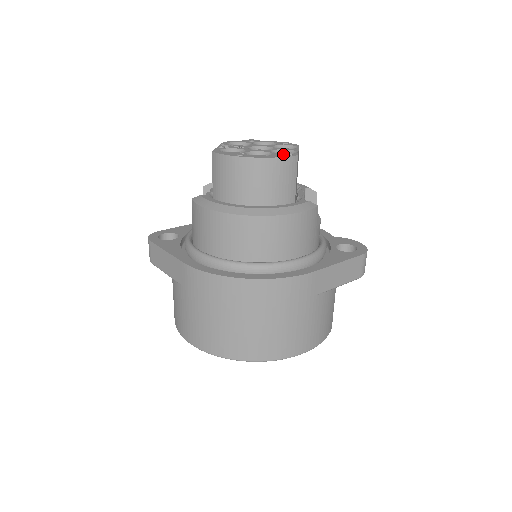
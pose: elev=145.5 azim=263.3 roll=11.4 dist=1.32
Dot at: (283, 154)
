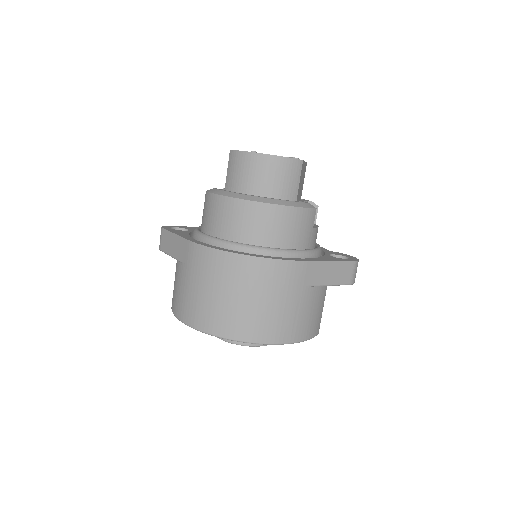
Dot at: (290, 157)
